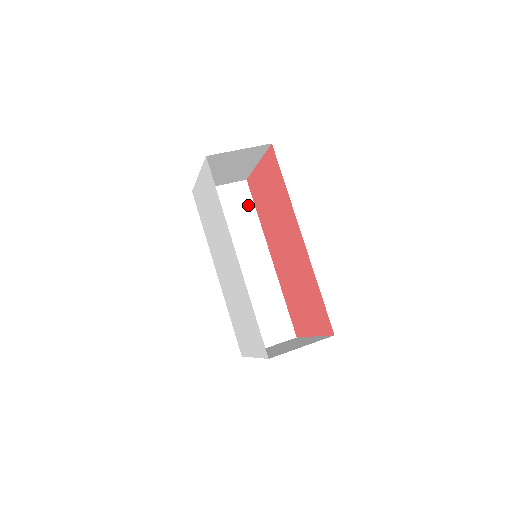
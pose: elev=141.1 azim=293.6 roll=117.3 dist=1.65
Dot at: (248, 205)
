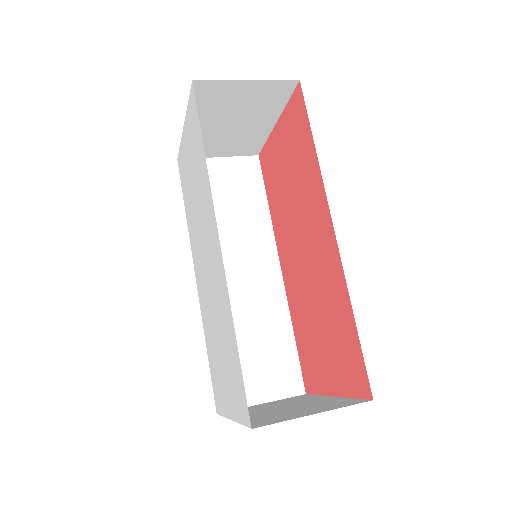
Dot at: (256, 190)
